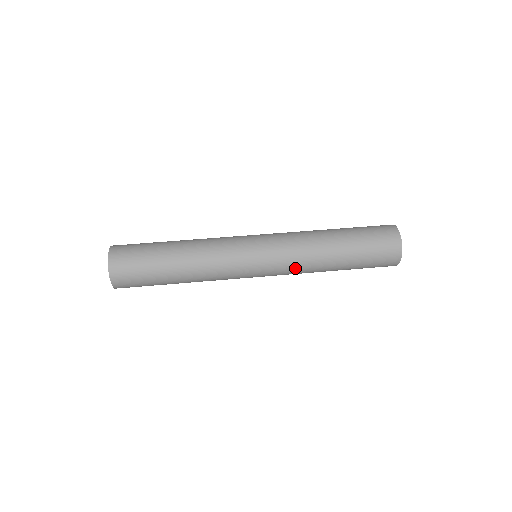
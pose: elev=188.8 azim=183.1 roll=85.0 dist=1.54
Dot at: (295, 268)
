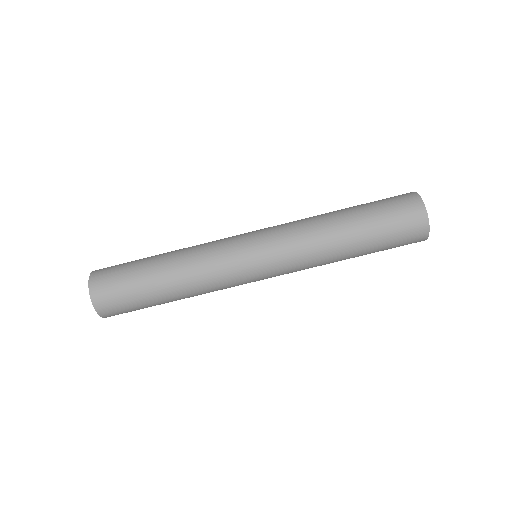
Dot at: (301, 258)
